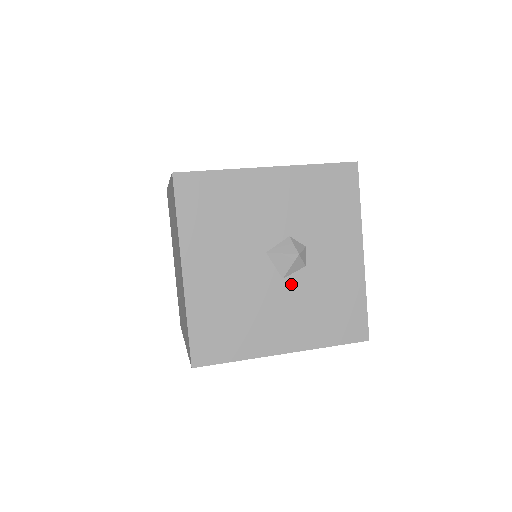
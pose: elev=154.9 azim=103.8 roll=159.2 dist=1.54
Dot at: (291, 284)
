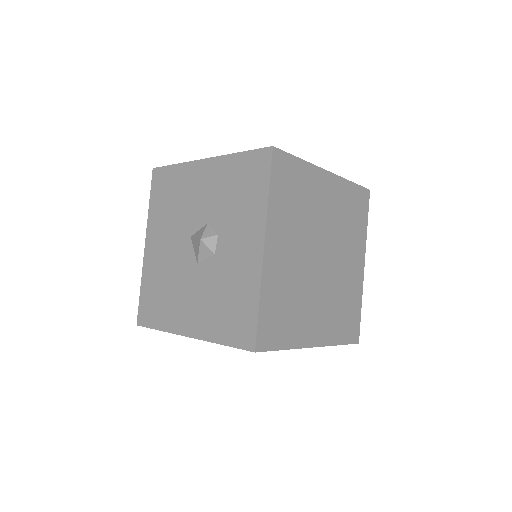
Dot at: (202, 270)
